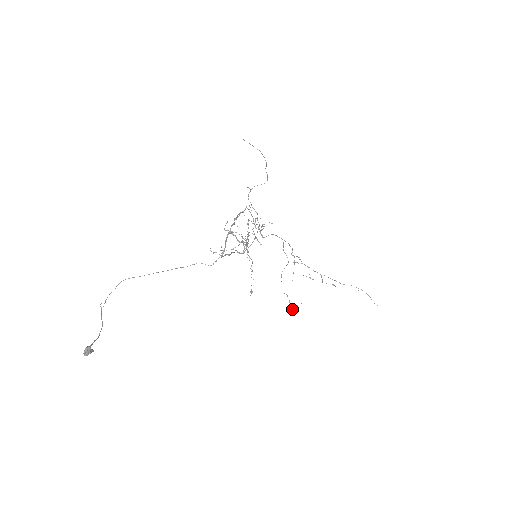
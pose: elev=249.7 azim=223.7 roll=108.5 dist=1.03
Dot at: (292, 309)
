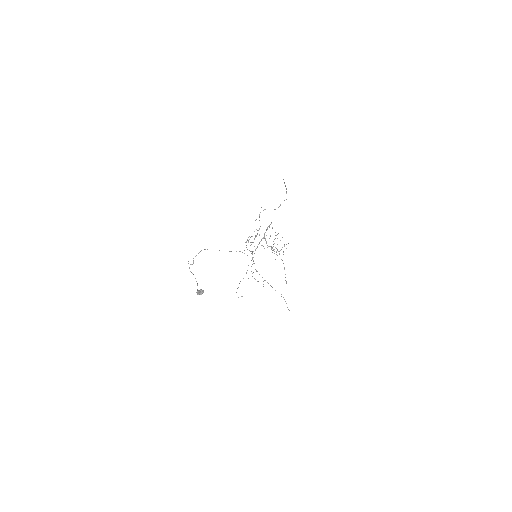
Dot at: occluded
